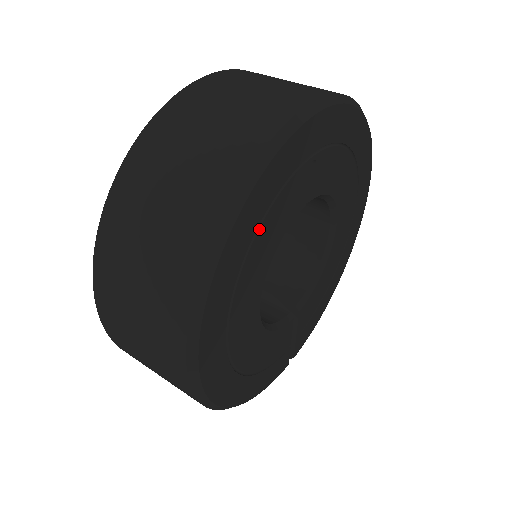
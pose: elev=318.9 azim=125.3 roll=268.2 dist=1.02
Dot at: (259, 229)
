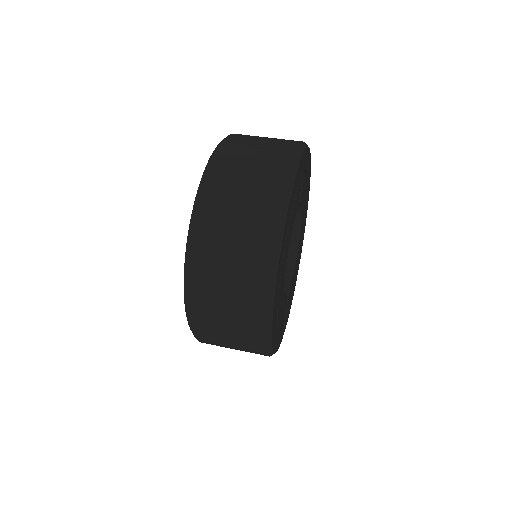
Dot at: (292, 208)
